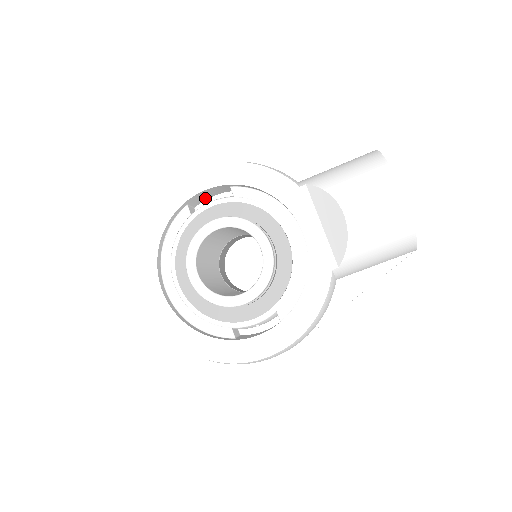
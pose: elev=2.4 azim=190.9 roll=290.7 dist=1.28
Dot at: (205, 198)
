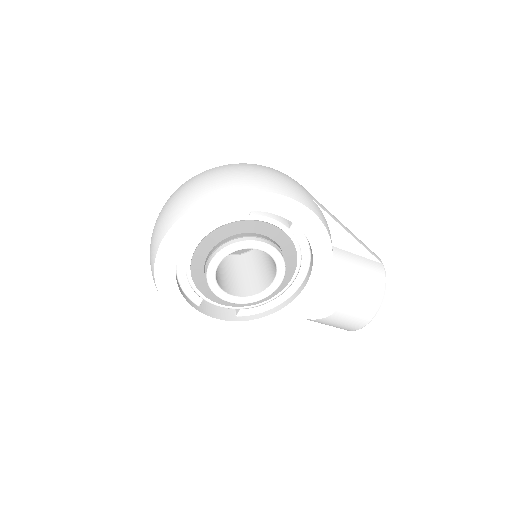
Dot at: occluded
